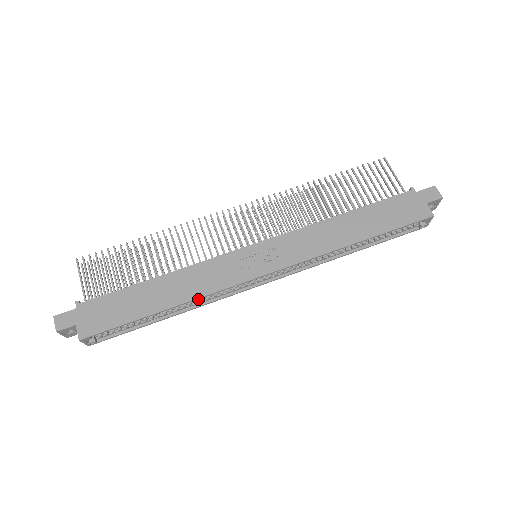
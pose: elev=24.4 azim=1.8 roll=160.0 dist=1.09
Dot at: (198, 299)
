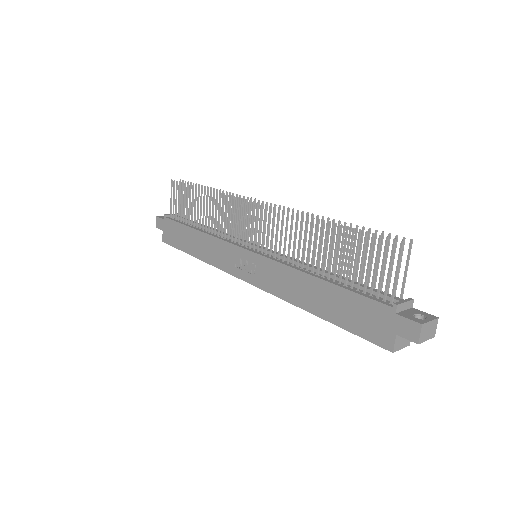
Dot at: occluded
